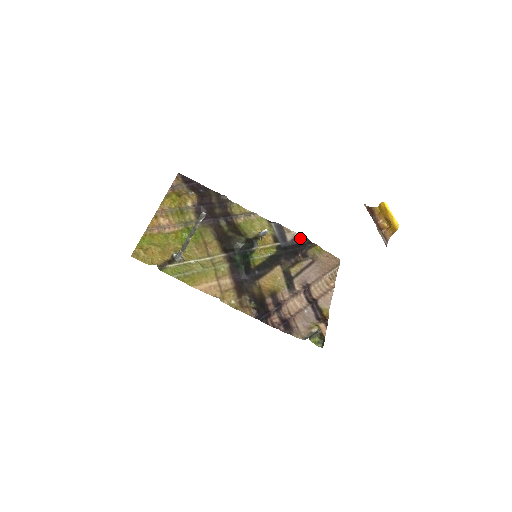
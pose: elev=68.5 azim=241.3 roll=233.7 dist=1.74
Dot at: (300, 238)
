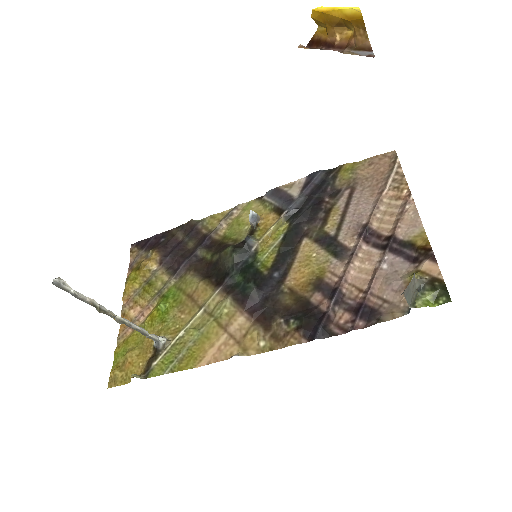
Dot at: (311, 179)
